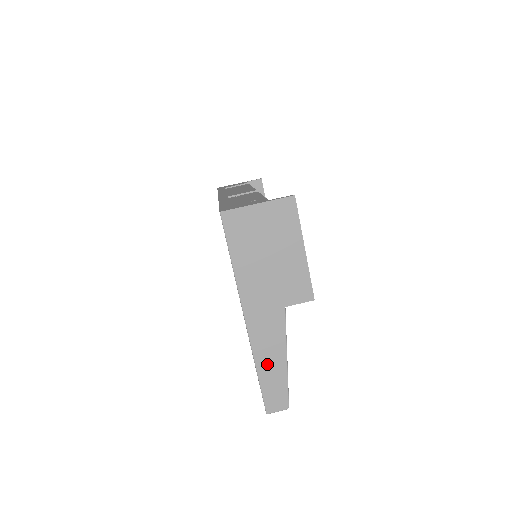
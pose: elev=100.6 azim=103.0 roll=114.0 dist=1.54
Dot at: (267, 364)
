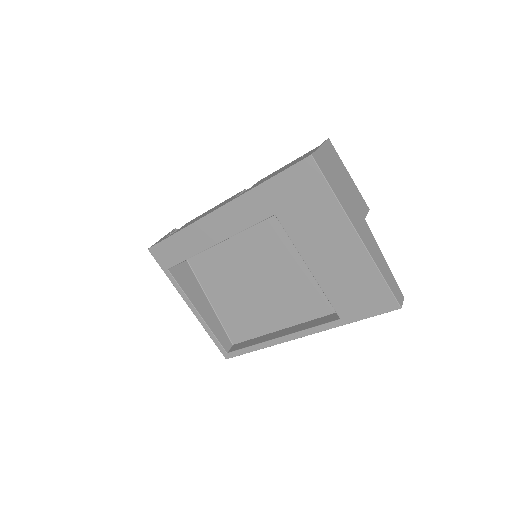
Dot at: (382, 266)
